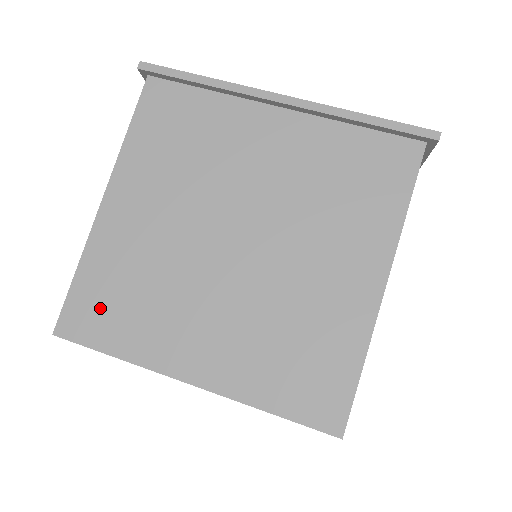
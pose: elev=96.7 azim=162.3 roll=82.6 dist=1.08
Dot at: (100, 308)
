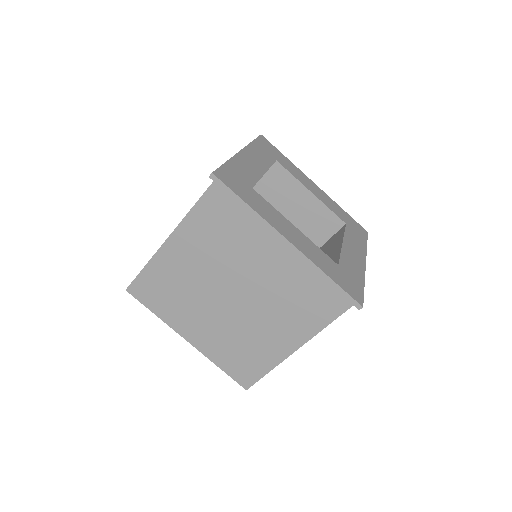
Dot at: (152, 291)
